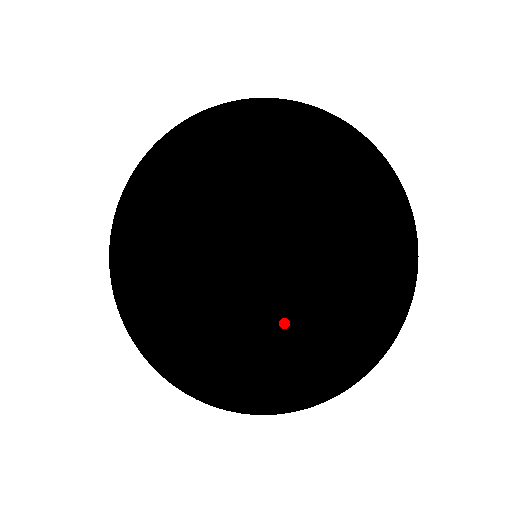
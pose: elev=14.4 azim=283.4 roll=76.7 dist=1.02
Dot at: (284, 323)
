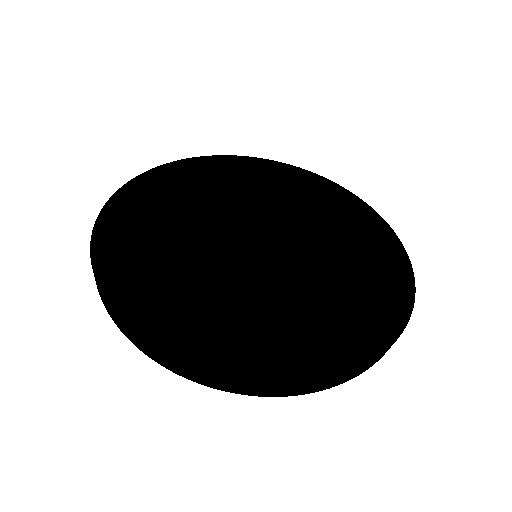
Dot at: (304, 286)
